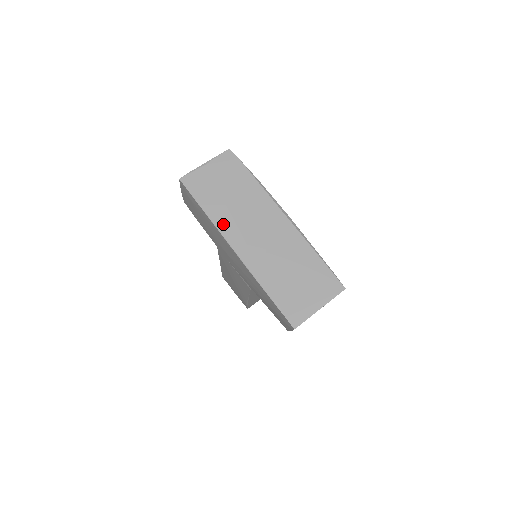
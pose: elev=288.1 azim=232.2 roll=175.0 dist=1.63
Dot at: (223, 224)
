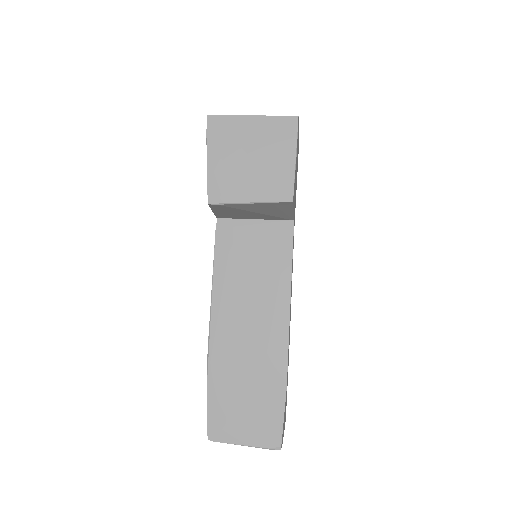
Dot at: occluded
